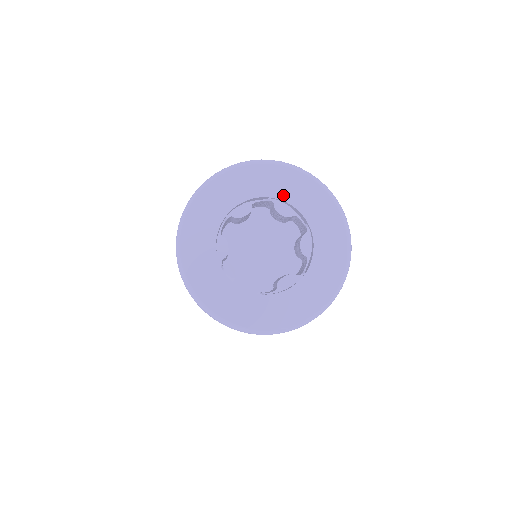
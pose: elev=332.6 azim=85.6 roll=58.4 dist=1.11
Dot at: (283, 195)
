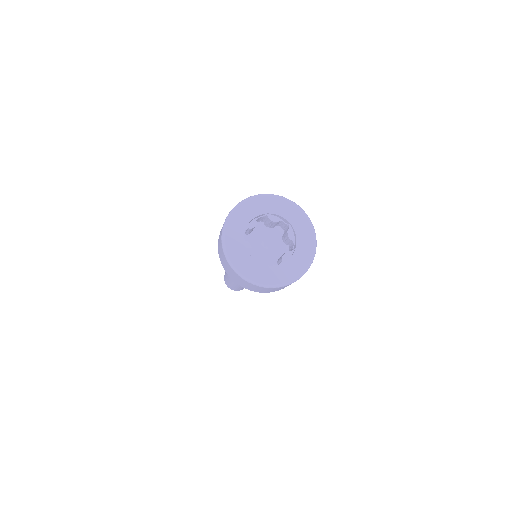
Dot at: (272, 211)
